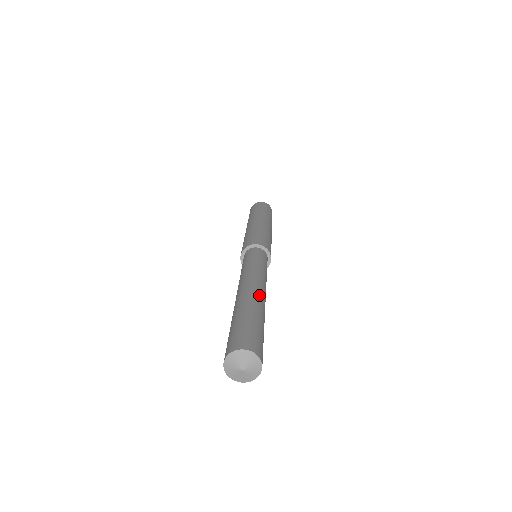
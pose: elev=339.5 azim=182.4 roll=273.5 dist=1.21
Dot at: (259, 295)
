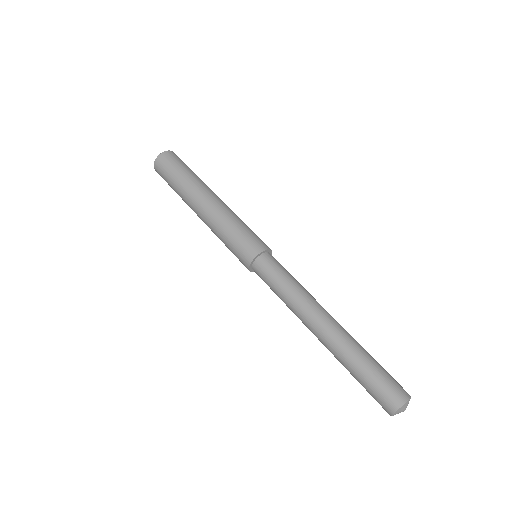
Dot at: occluded
